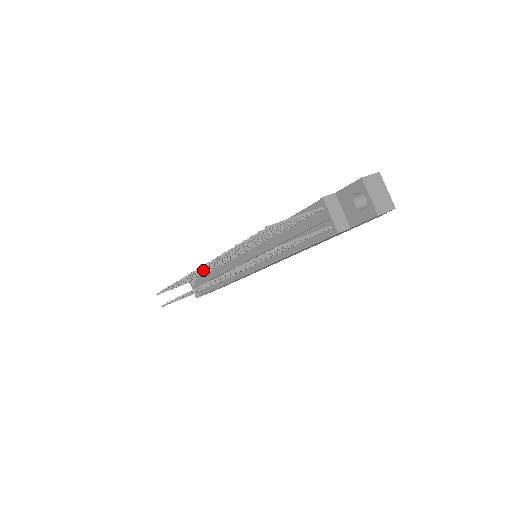
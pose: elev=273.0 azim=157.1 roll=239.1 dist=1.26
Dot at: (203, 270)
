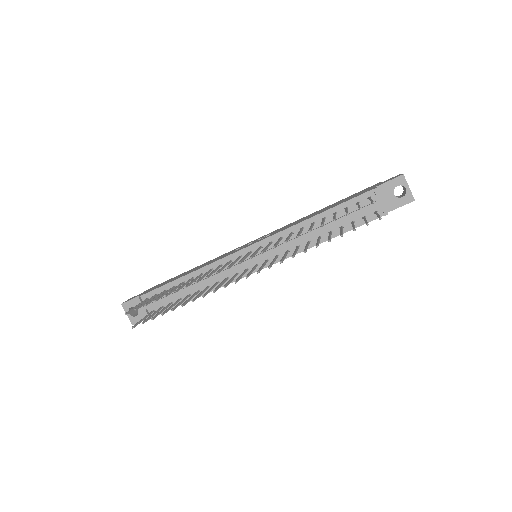
Dot at: occluded
